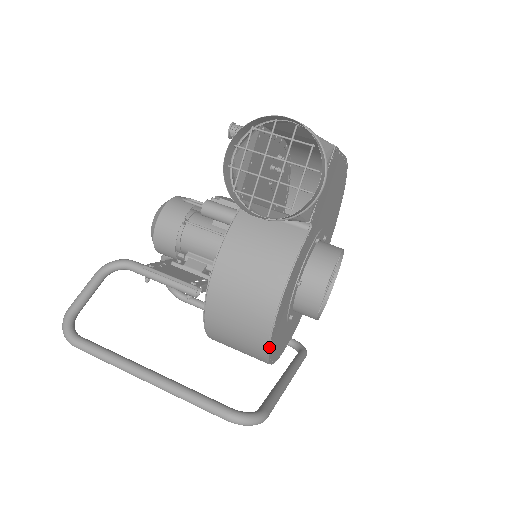
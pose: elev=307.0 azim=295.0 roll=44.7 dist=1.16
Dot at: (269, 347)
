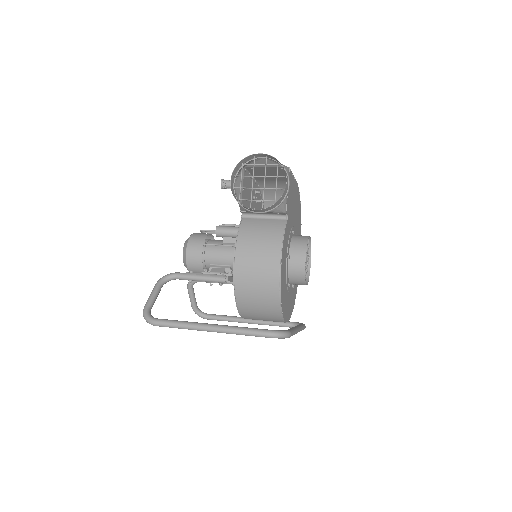
Dot at: (280, 297)
